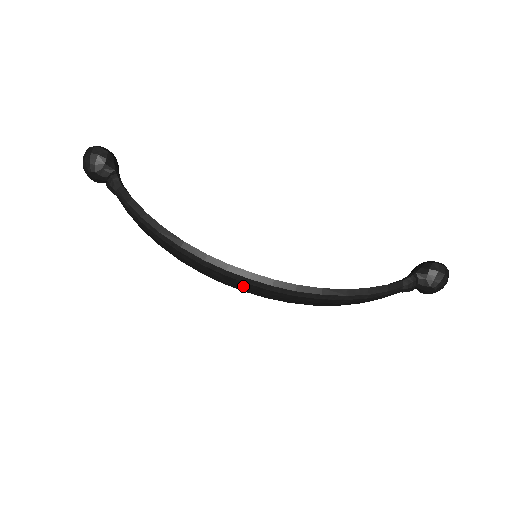
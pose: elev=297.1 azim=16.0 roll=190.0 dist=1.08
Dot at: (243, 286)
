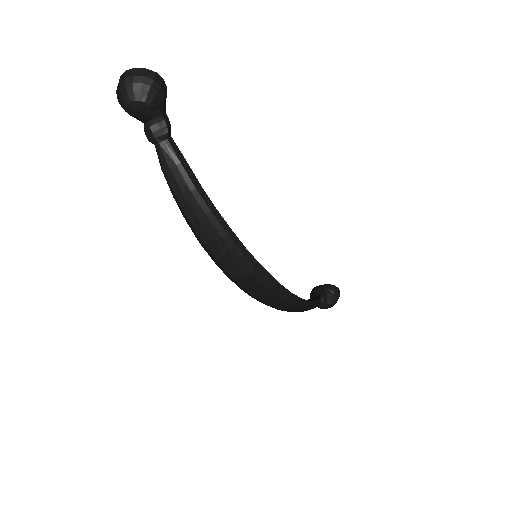
Dot at: (254, 285)
